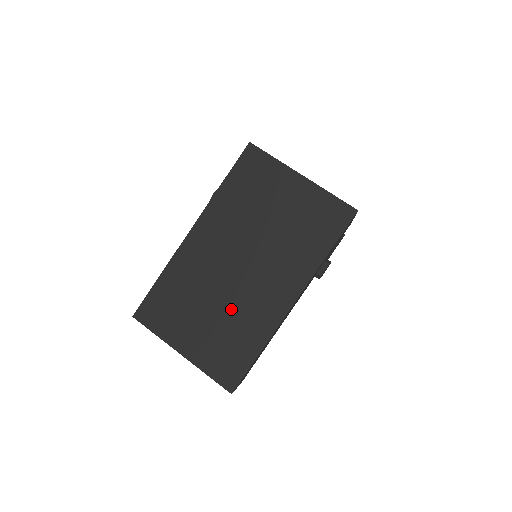
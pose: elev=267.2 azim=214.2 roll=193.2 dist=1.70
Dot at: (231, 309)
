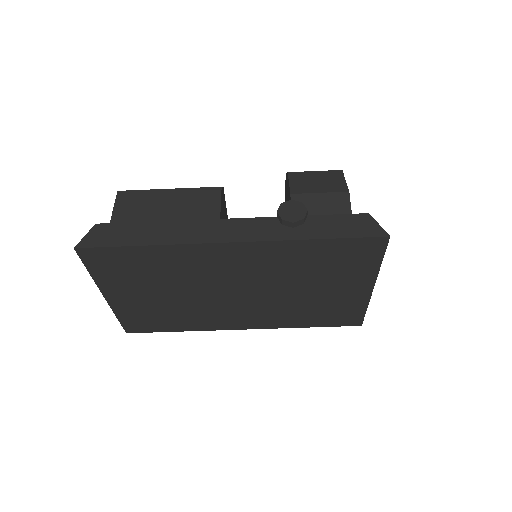
Dot at: (190, 305)
